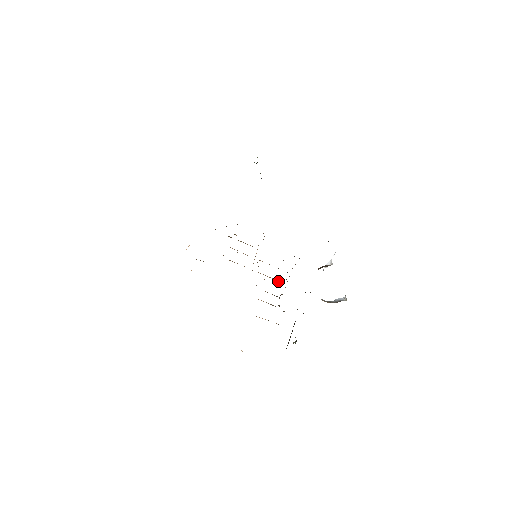
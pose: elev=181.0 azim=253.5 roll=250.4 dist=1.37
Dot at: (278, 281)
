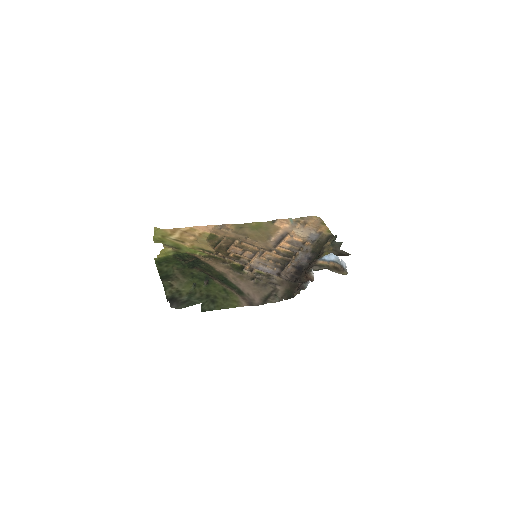
Dot at: (285, 259)
